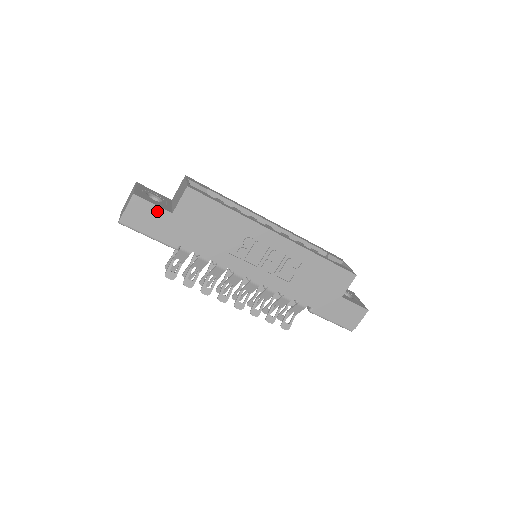
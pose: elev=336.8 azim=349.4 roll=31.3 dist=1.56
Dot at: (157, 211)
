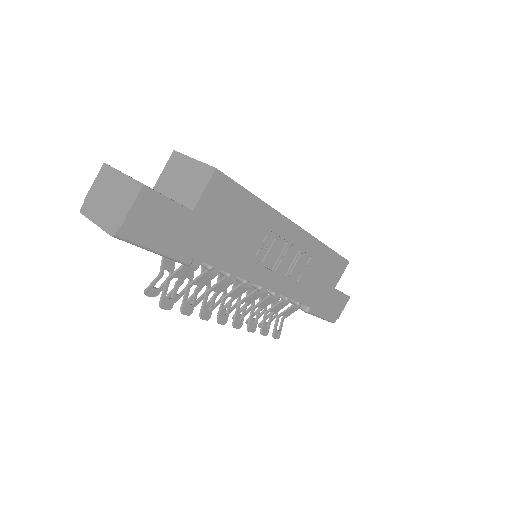
Dot at: (173, 210)
